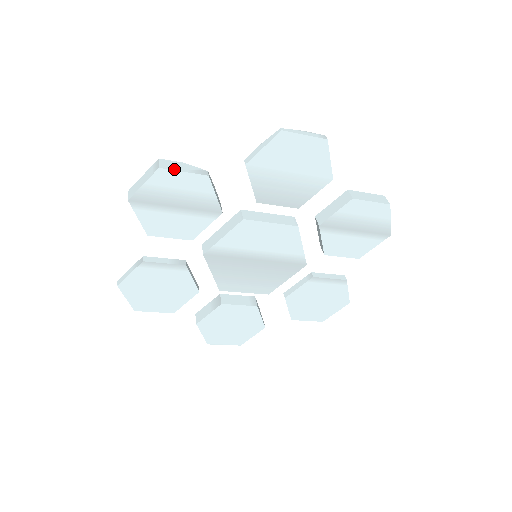
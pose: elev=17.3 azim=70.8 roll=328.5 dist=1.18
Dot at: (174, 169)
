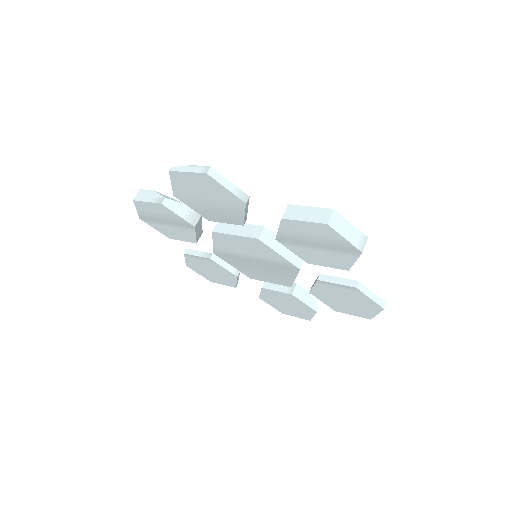
Dot at: (142, 200)
